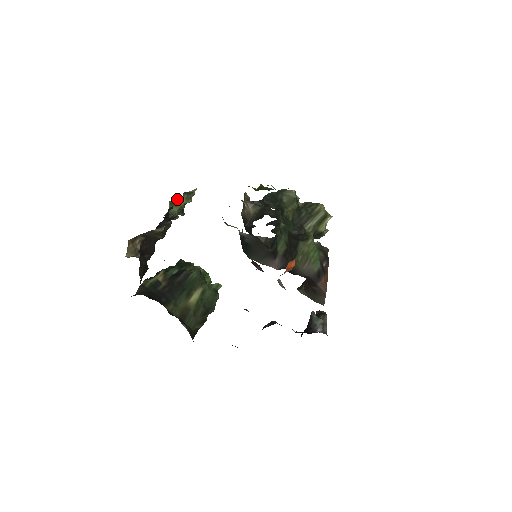
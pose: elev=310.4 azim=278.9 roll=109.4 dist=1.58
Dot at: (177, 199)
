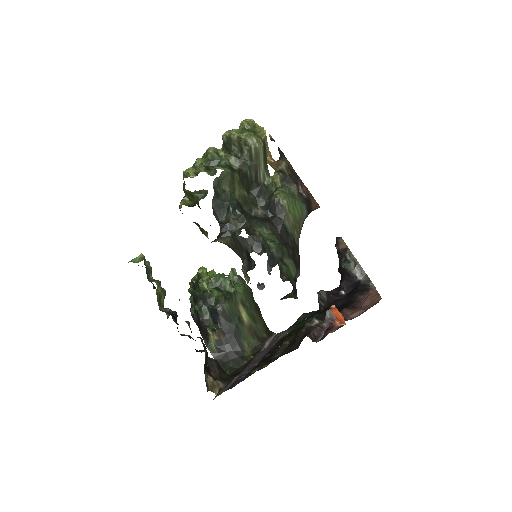
Dot at: (157, 296)
